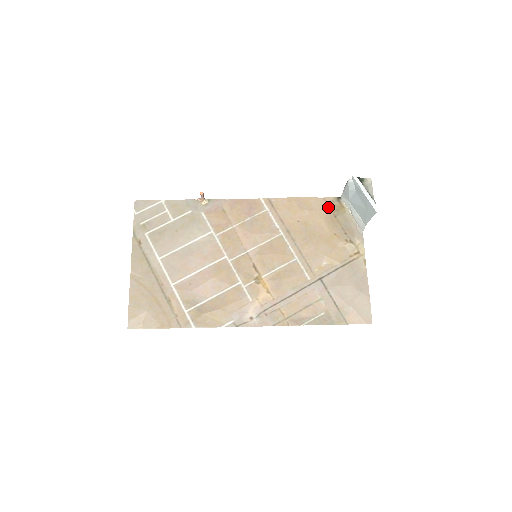
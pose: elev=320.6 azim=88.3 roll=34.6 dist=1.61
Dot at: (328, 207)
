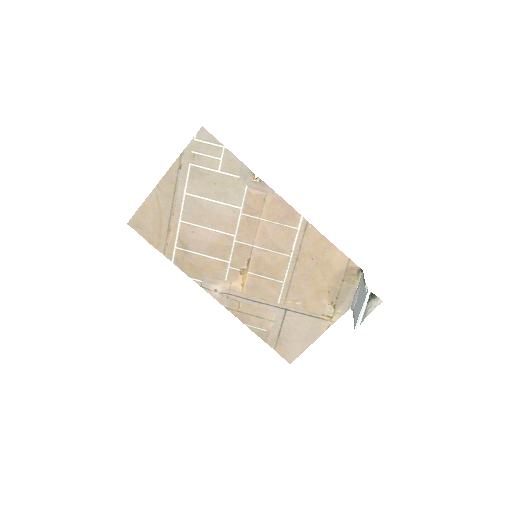
Dot at: (346, 269)
